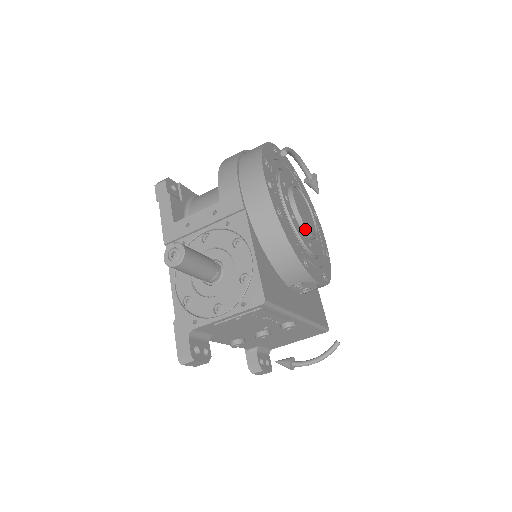
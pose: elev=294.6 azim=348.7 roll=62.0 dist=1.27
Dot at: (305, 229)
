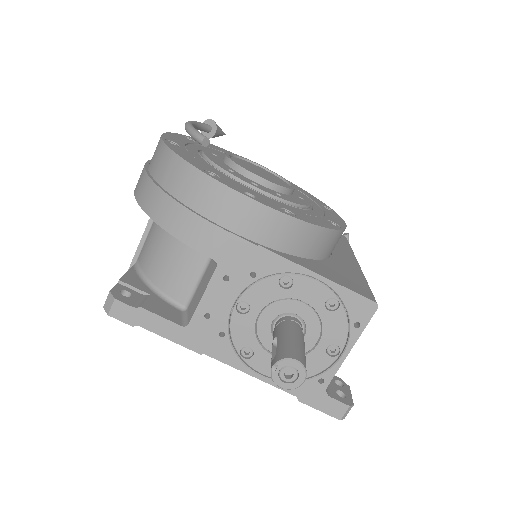
Dot at: (290, 191)
